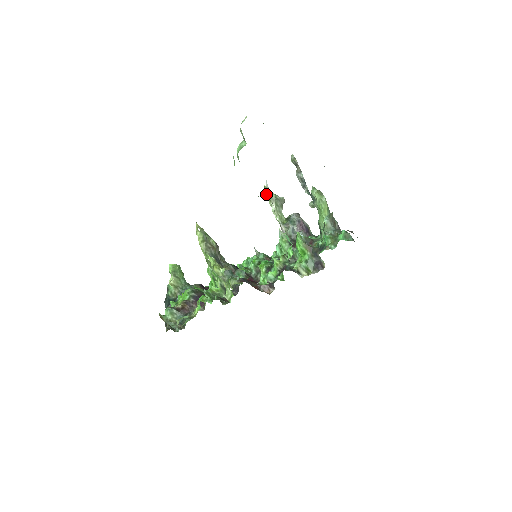
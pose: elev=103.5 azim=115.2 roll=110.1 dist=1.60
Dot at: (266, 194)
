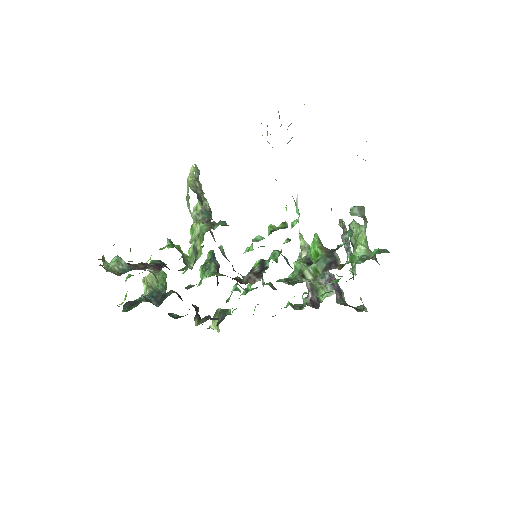
Dot at: occluded
